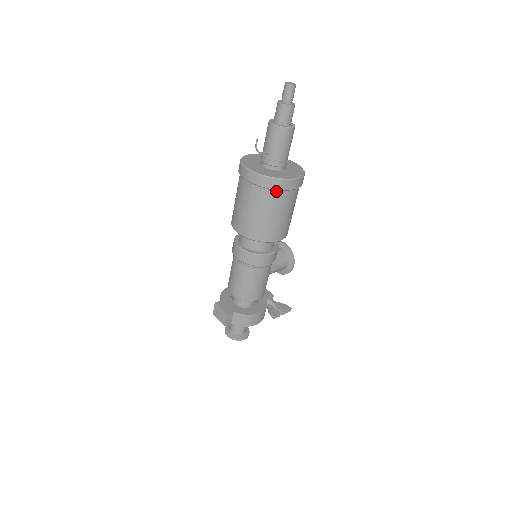
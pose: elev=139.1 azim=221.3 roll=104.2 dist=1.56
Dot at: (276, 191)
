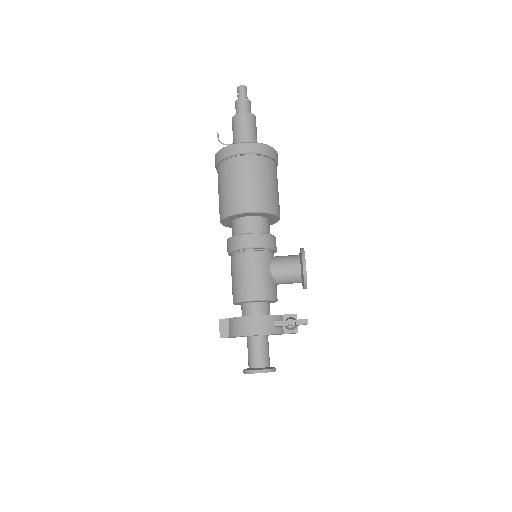
Dot at: (229, 160)
